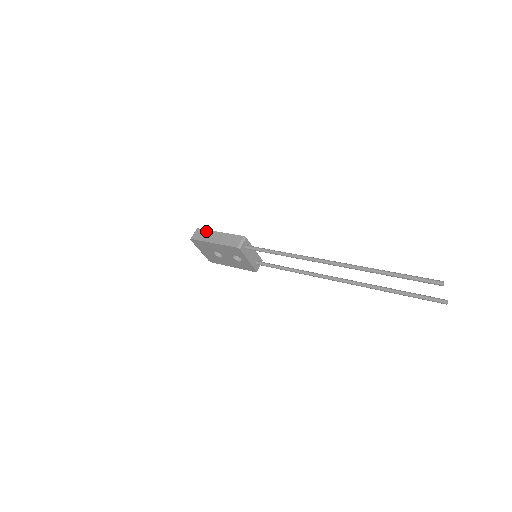
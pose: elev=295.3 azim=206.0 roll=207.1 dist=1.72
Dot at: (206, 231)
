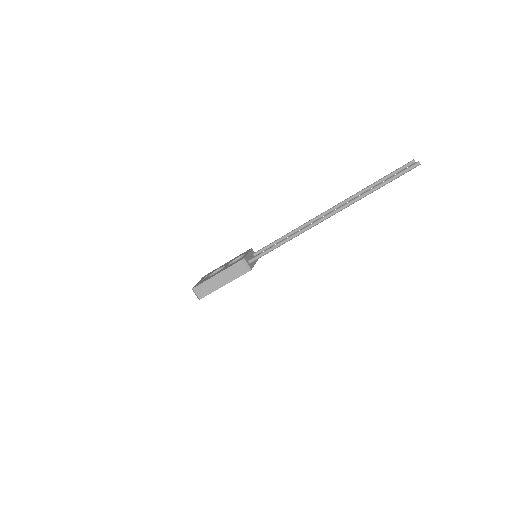
Dot at: (204, 284)
